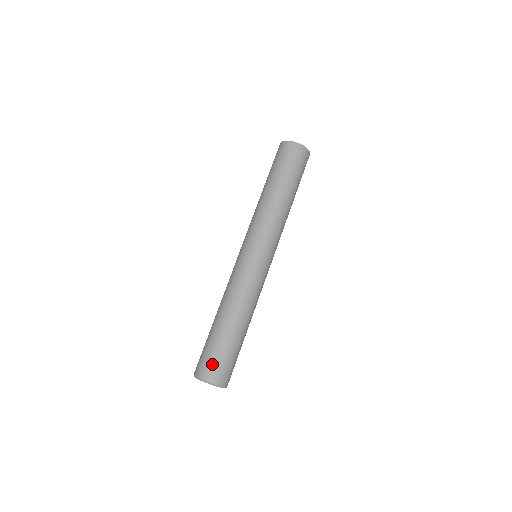
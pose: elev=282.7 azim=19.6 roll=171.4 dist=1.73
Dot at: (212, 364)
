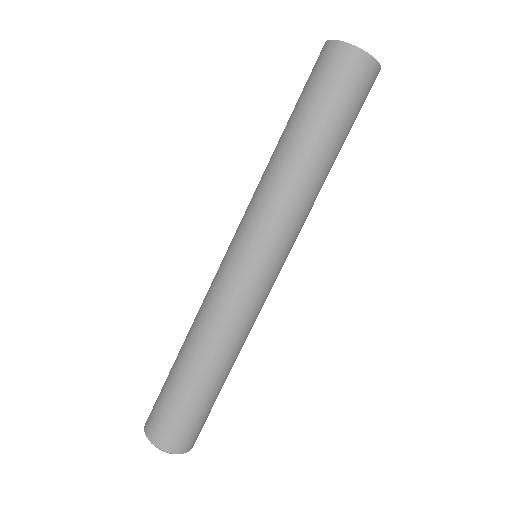
Dot at: (164, 423)
